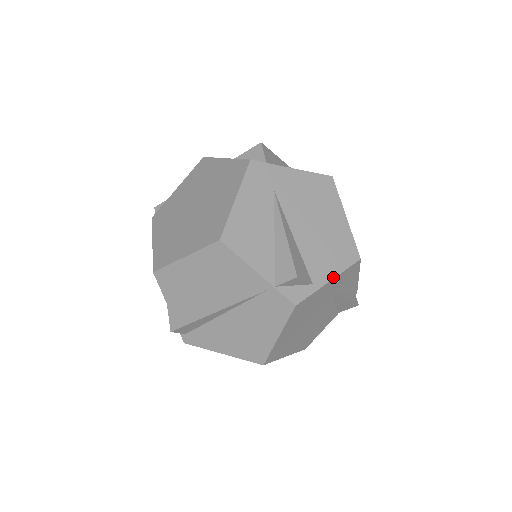
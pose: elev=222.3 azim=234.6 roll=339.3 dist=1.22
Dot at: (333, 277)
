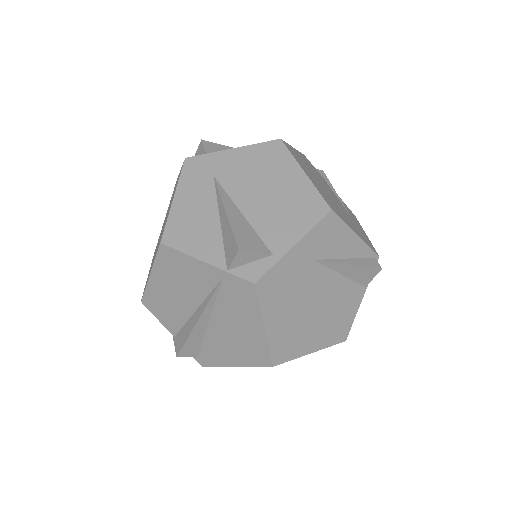
Dot at: (298, 240)
